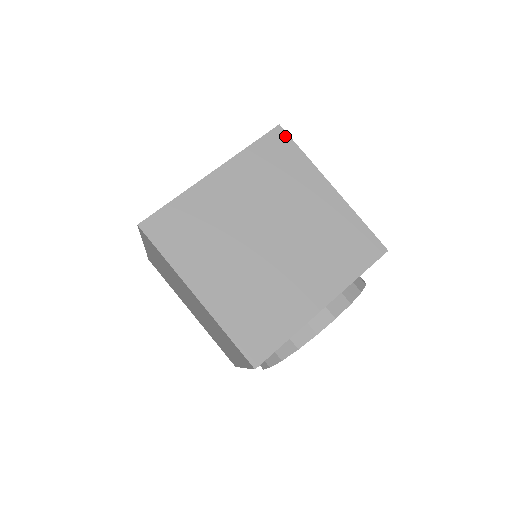
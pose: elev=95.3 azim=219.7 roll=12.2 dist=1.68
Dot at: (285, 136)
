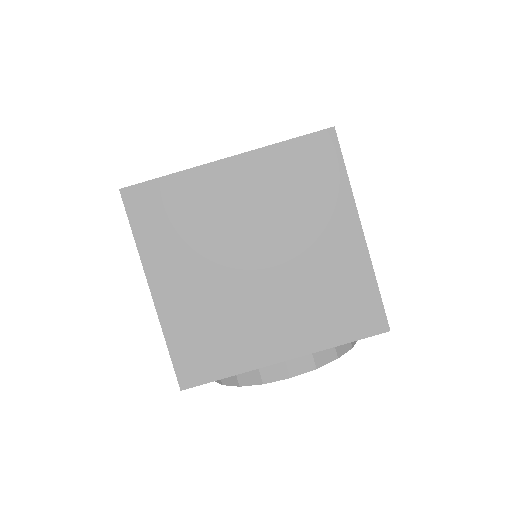
Dot at: (334, 144)
